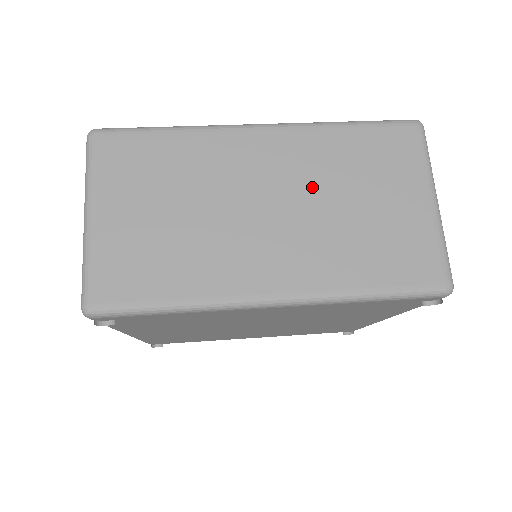
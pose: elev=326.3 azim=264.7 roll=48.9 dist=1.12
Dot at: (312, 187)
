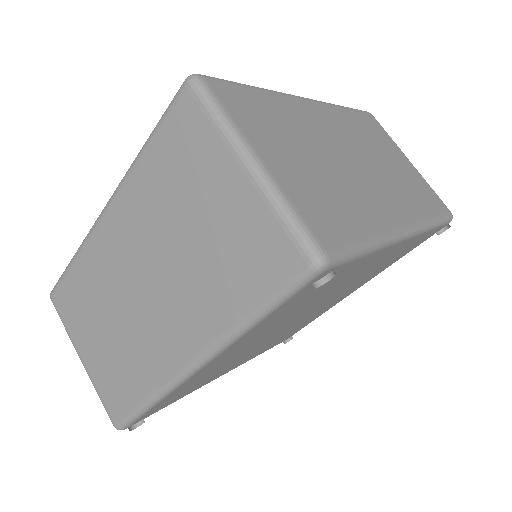
Dot at: (364, 148)
